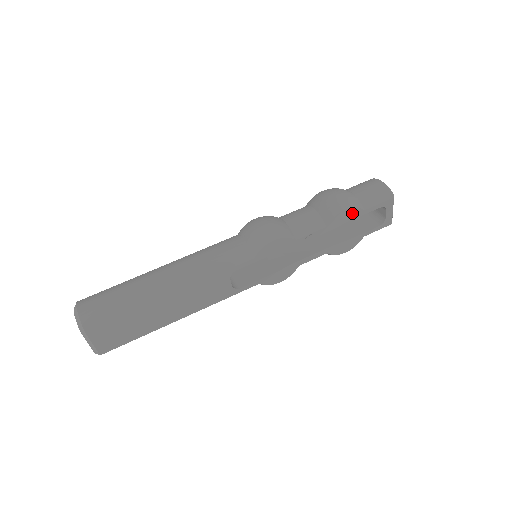
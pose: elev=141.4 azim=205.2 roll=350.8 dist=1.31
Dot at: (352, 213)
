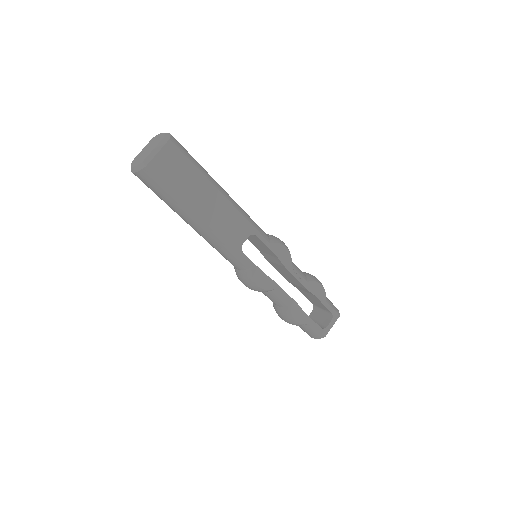
Dot at: (321, 293)
